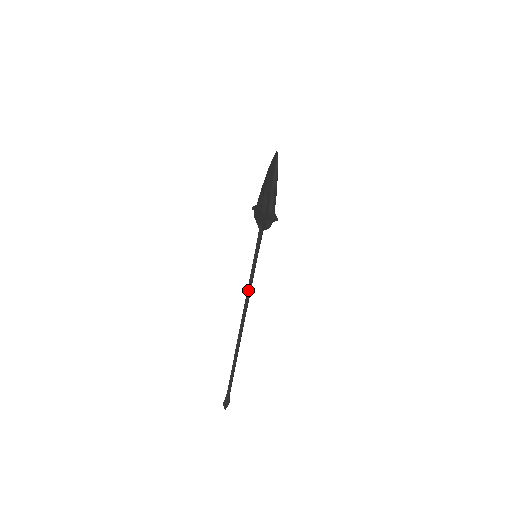
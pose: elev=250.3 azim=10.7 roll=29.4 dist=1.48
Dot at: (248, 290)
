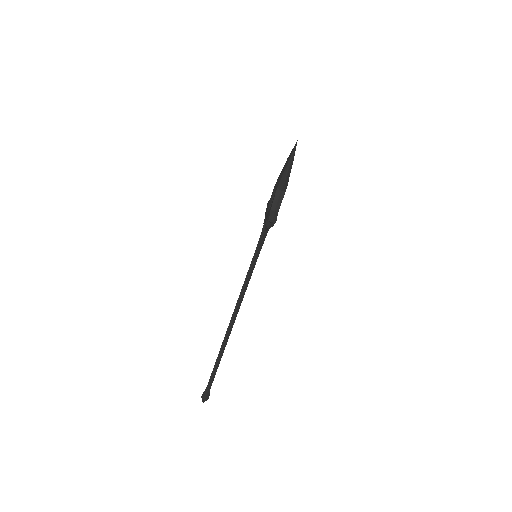
Dot at: (242, 290)
